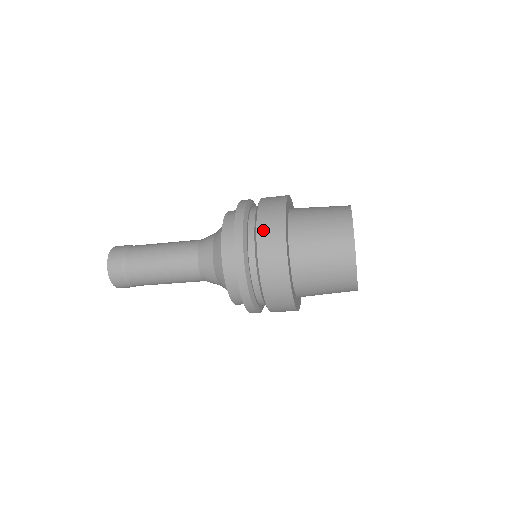
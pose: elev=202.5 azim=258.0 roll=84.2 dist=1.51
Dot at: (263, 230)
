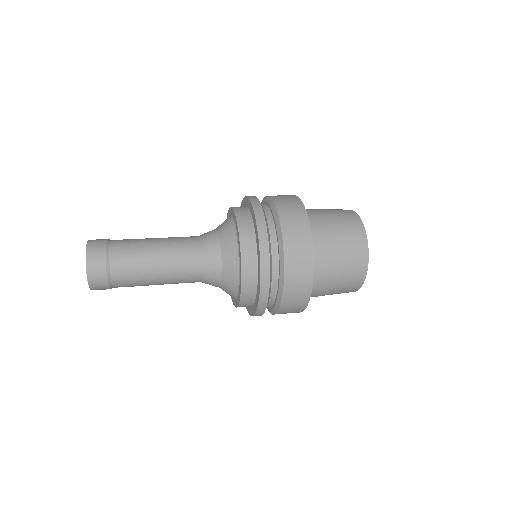
Dot at: (289, 295)
